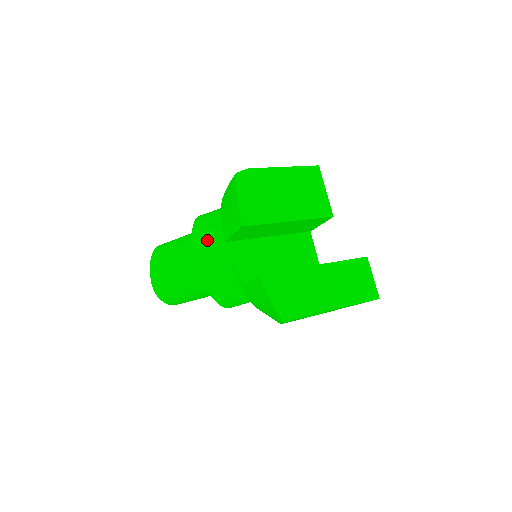
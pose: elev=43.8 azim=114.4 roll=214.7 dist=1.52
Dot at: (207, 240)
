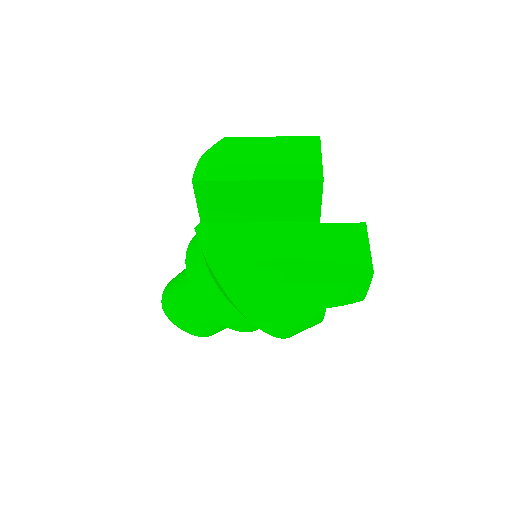
Dot at: occluded
